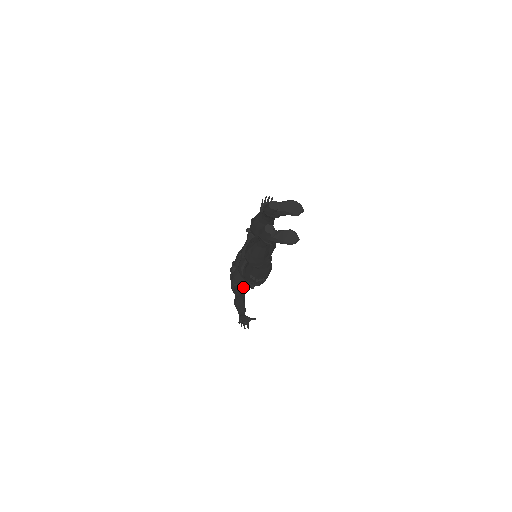
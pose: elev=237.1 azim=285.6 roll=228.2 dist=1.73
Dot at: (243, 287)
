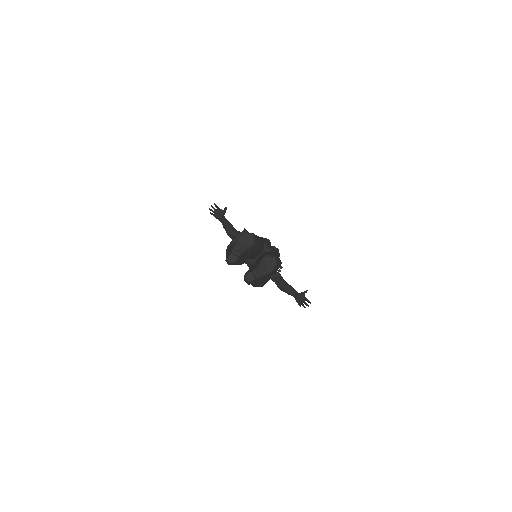
Dot at: occluded
